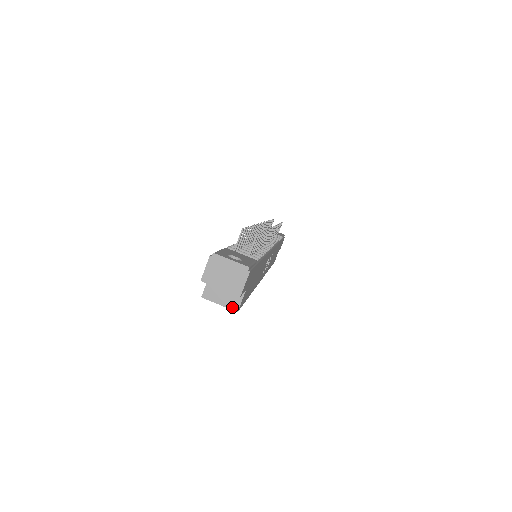
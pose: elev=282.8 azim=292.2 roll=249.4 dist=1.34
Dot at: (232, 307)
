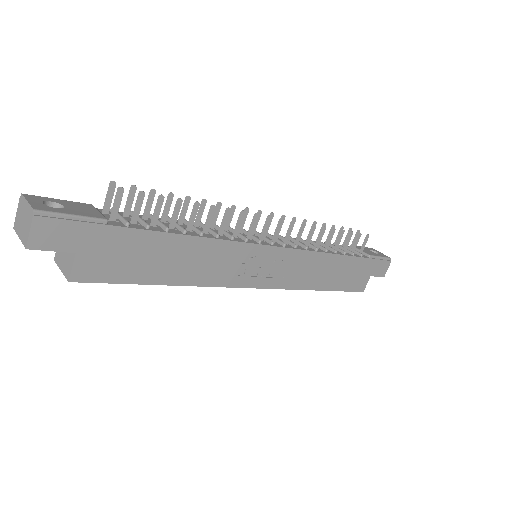
Dot at: (66, 275)
